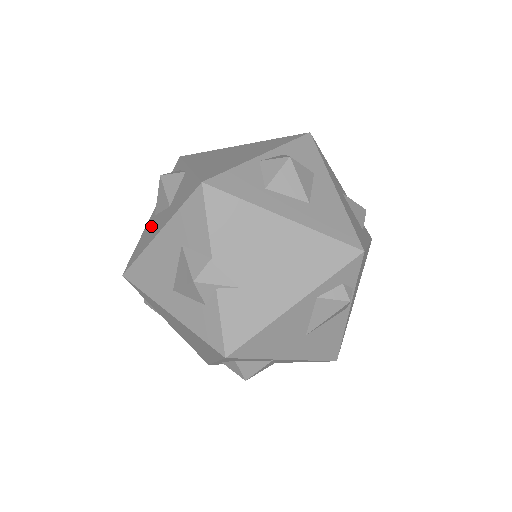
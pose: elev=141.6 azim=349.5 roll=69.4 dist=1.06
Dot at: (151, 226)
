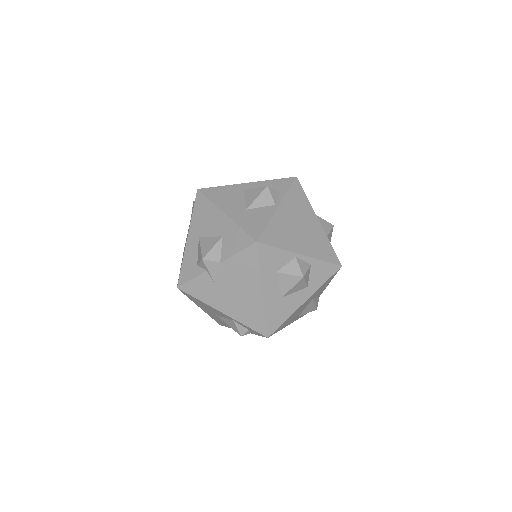
Dot at: (234, 195)
